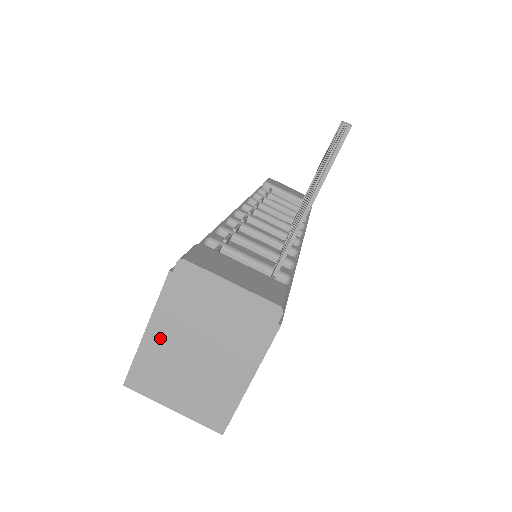
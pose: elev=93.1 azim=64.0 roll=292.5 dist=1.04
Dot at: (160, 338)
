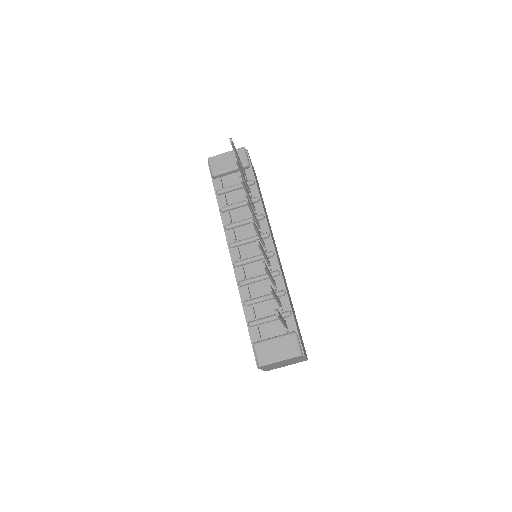
Dot at: (268, 368)
